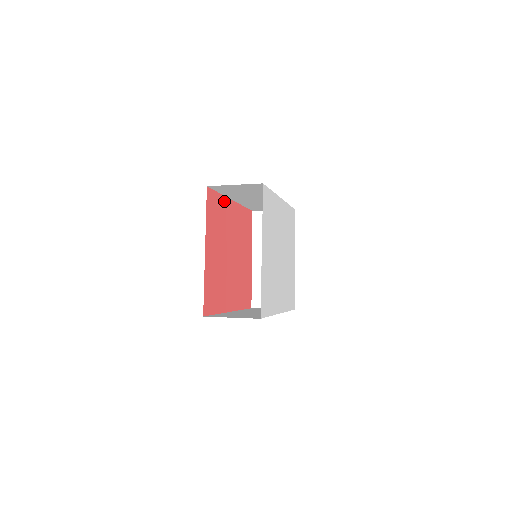
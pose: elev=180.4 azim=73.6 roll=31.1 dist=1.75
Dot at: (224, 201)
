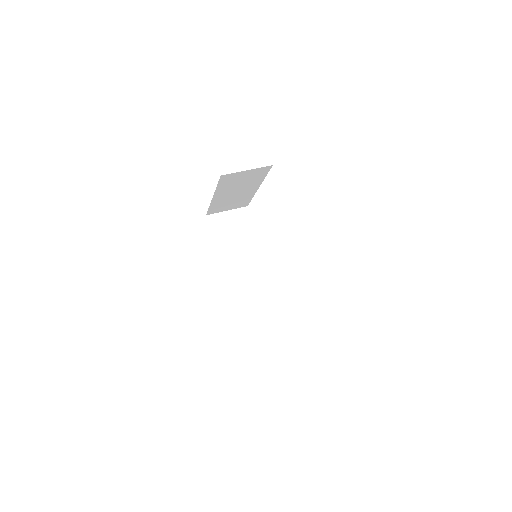
Dot at: occluded
